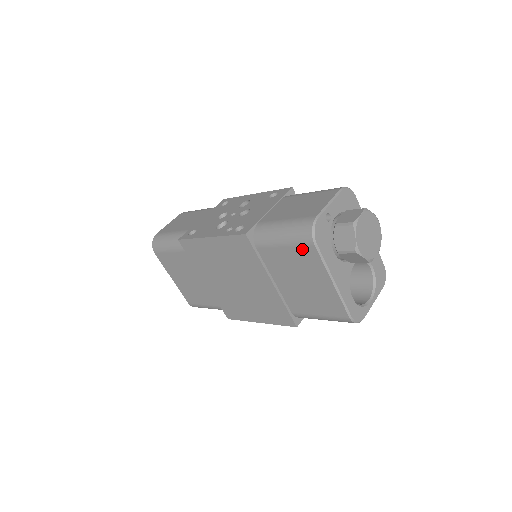
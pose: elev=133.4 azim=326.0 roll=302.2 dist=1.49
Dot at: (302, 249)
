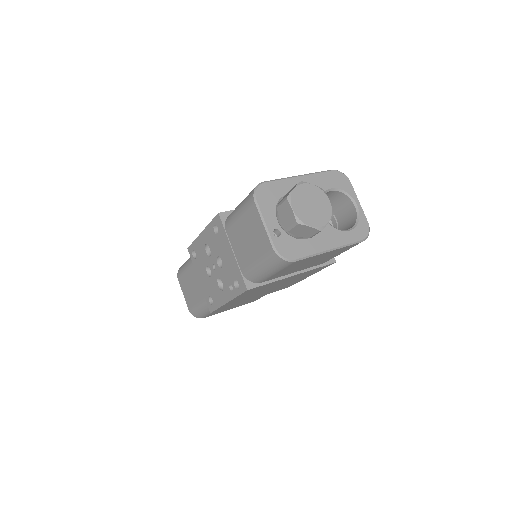
Dot at: (290, 266)
